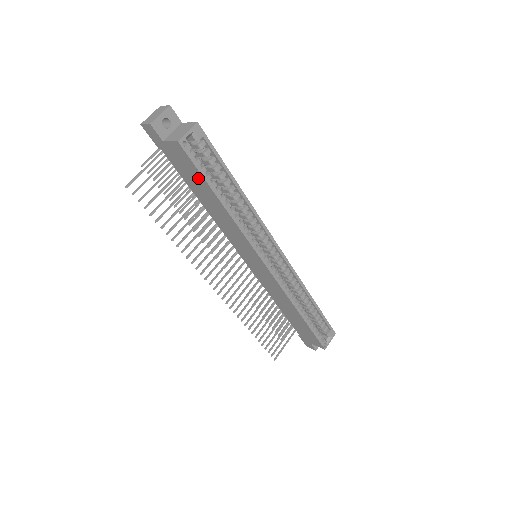
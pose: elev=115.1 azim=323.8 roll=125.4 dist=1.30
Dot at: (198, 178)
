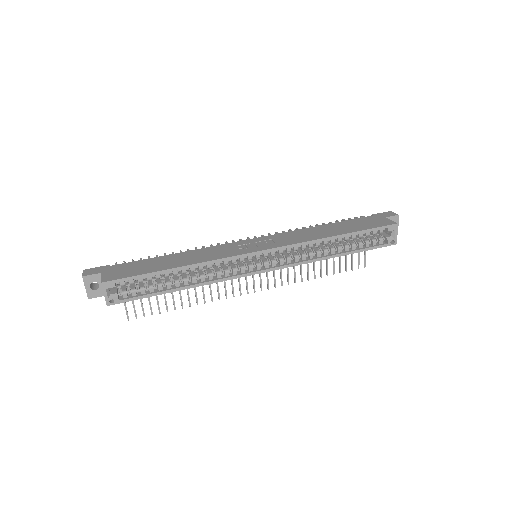
Dot at: occluded
